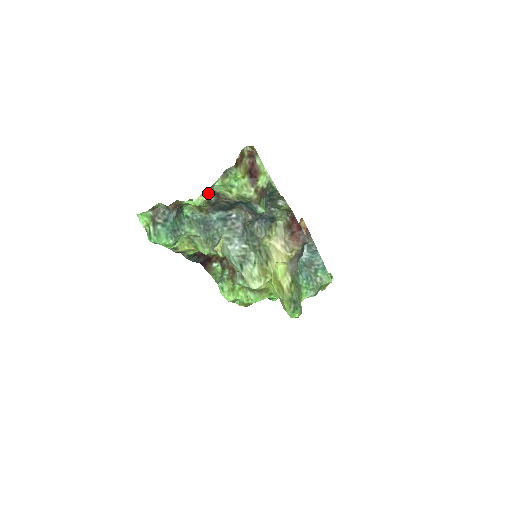
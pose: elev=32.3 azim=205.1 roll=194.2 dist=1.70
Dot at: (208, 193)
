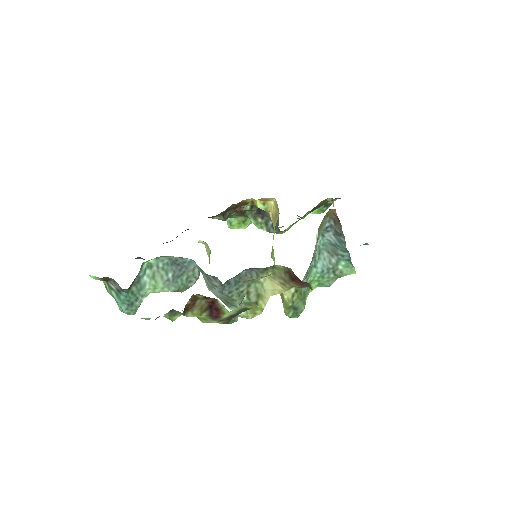
Dot at: (155, 319)
